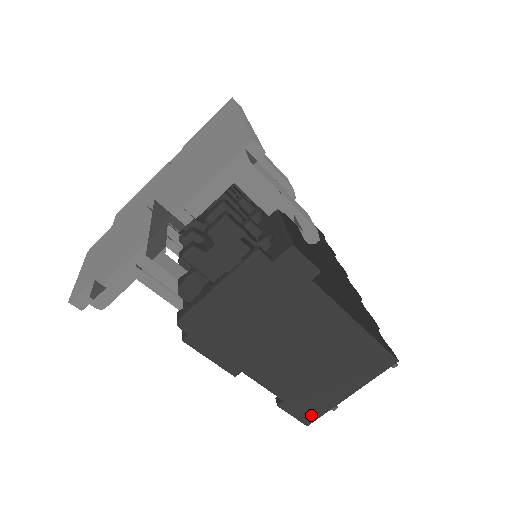
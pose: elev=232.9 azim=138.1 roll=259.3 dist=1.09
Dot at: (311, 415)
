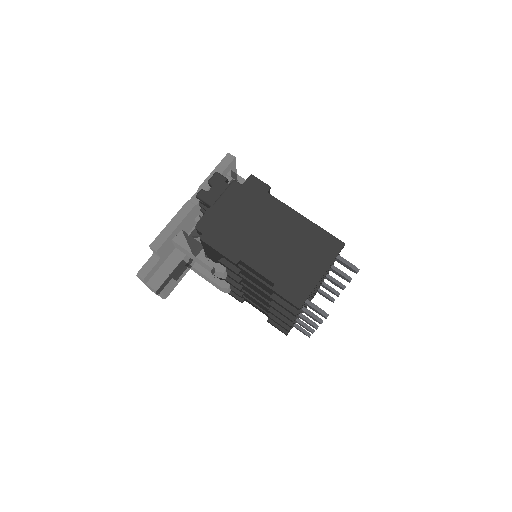
Dot at: (299, 297)
